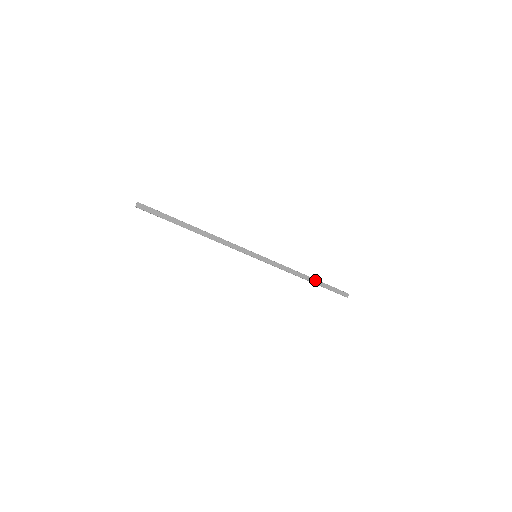
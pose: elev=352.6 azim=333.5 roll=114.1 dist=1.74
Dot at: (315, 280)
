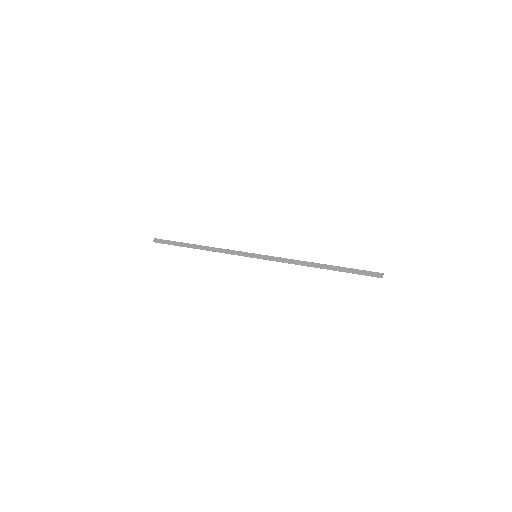
Dot at: (330, 266)
